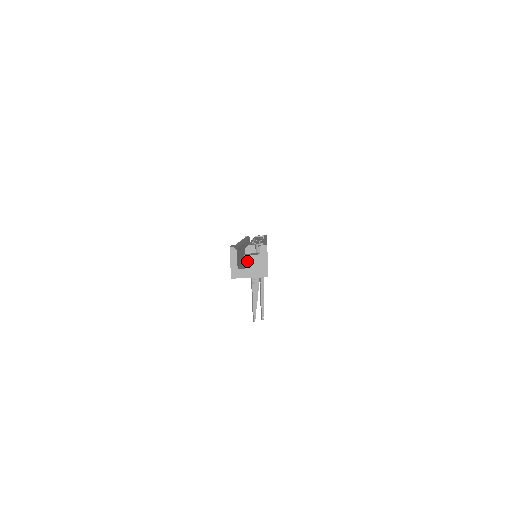
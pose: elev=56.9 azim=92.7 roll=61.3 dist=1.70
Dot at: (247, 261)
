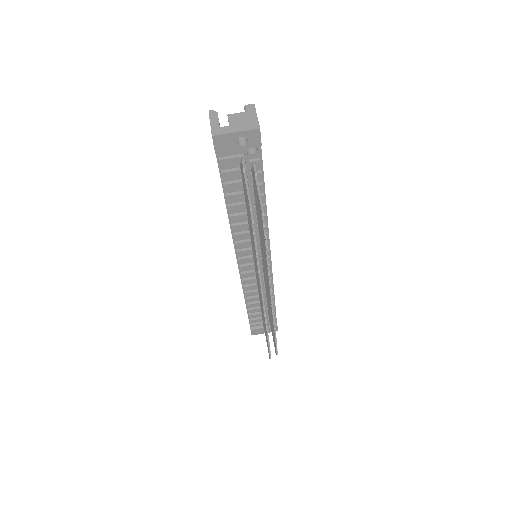
Dot at: (231, 119)
